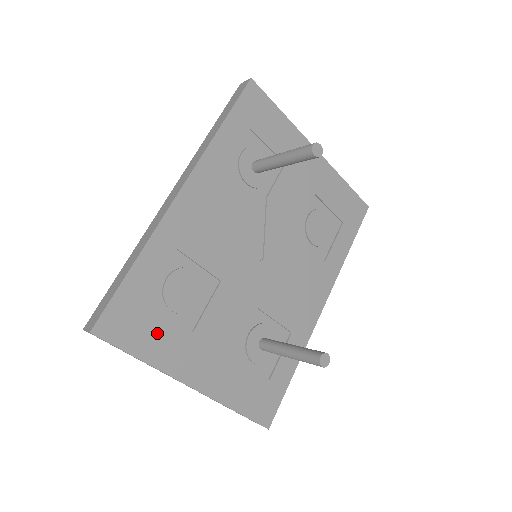
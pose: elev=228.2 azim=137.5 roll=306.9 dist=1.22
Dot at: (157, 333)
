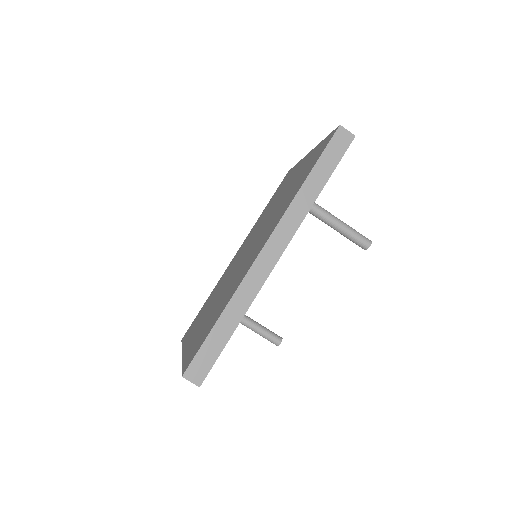
Dot at: occluded
